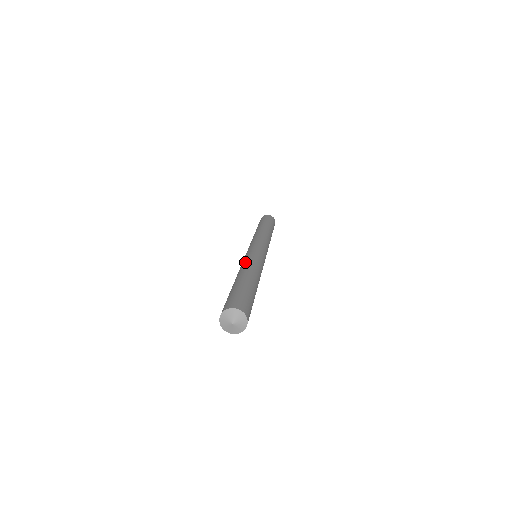
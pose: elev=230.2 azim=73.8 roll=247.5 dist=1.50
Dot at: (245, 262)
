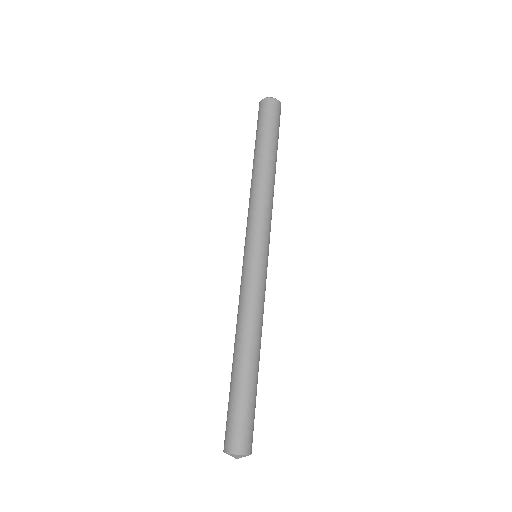
Dot at: (249, 311)
